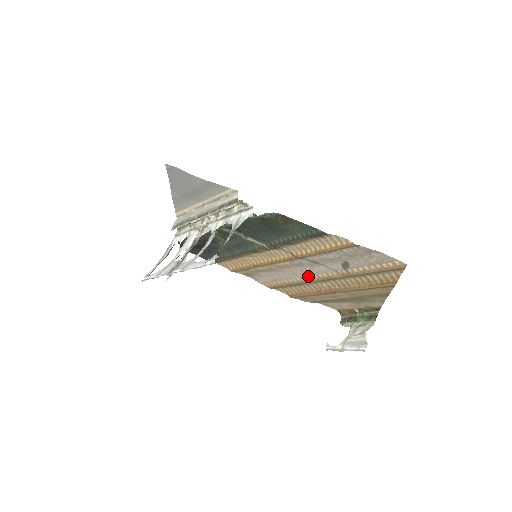
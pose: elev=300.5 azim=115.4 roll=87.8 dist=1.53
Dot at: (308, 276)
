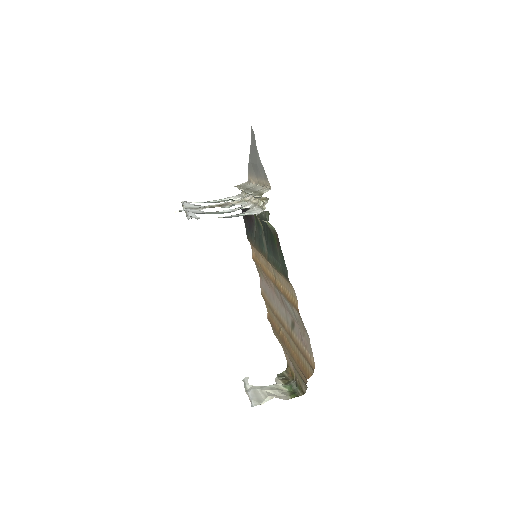
Dot at: (277, 310)
